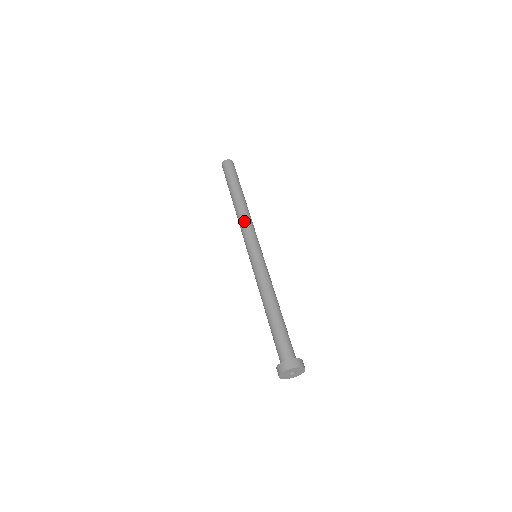
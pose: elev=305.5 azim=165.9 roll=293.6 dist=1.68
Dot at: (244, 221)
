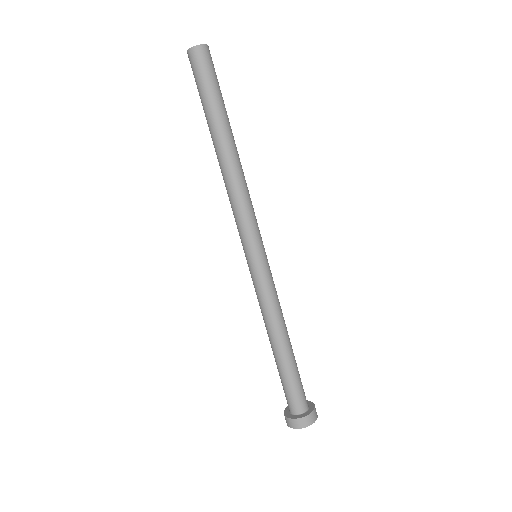
Dot at: (236, 198)
